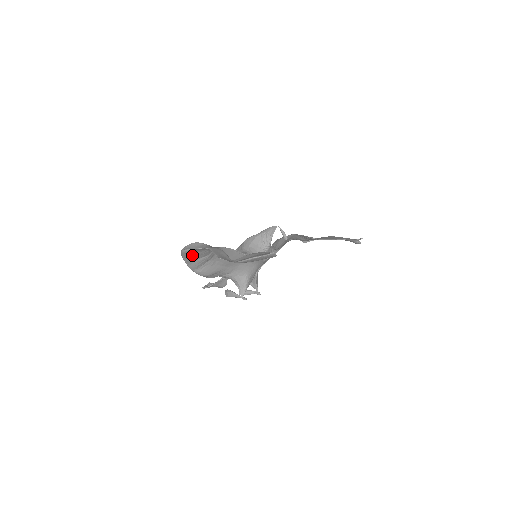
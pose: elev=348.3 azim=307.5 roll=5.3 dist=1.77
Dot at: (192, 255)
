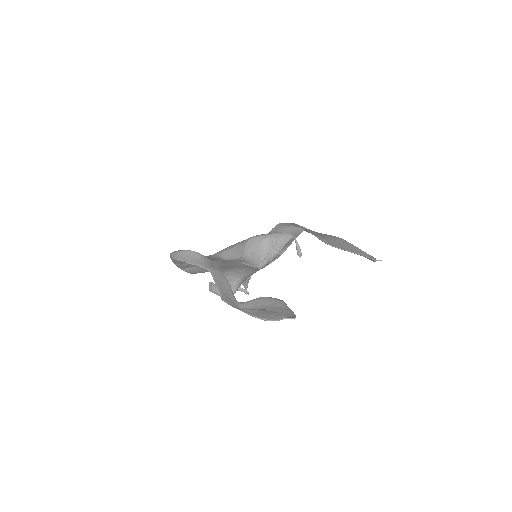
Dot at: occluded
